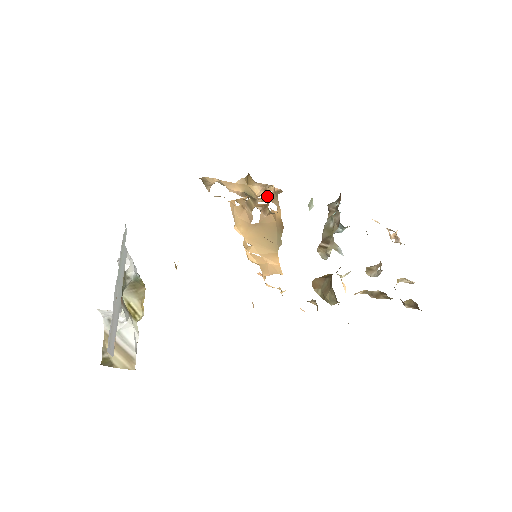
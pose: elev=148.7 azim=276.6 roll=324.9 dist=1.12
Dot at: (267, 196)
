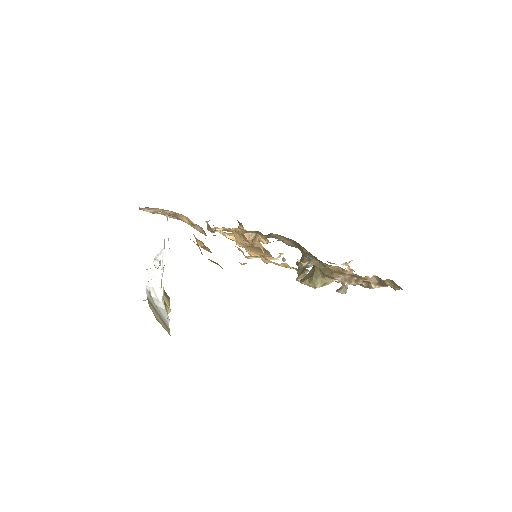
Dot at: occluded
